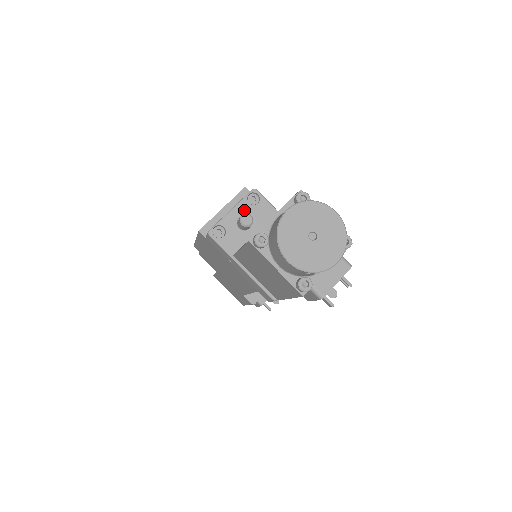
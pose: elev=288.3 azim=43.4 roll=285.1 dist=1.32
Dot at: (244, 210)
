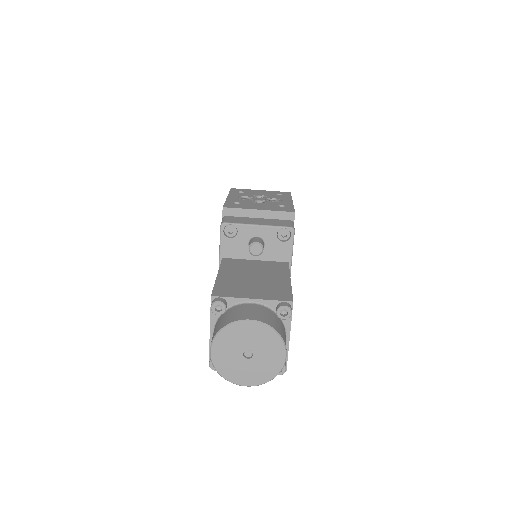
Dot at: (267, 235)
